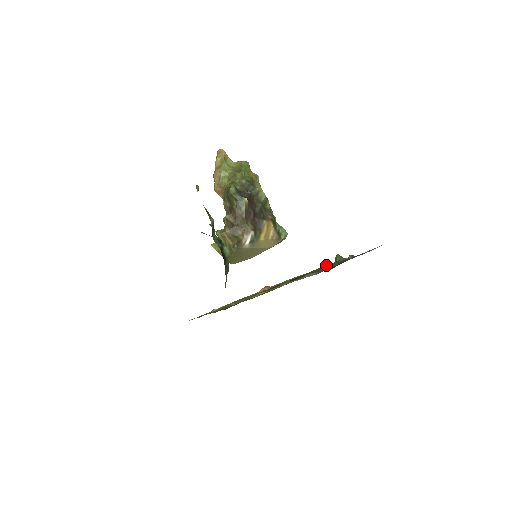
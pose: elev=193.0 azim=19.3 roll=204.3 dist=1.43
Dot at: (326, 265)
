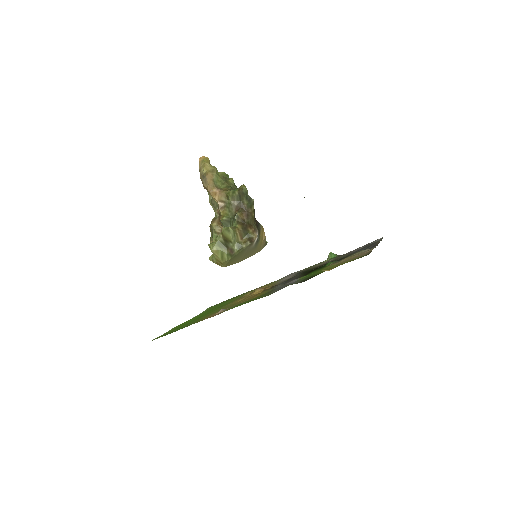
Dot at: occluded
